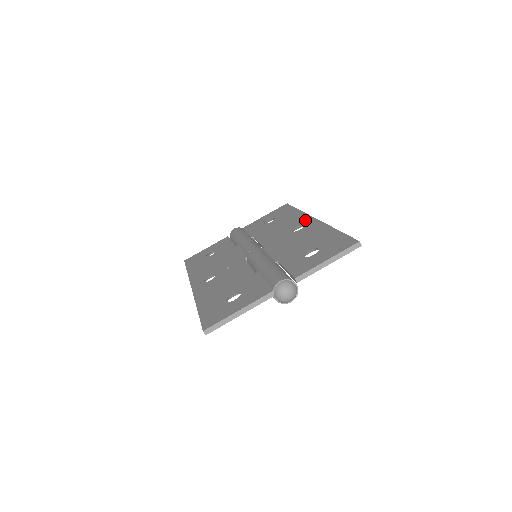
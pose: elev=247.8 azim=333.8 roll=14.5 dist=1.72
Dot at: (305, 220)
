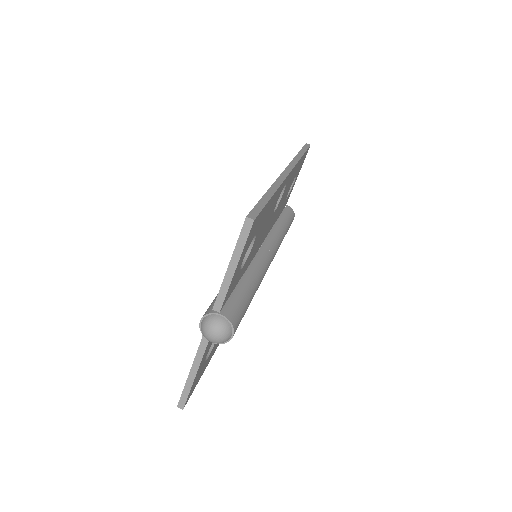
Dot at: occluded
